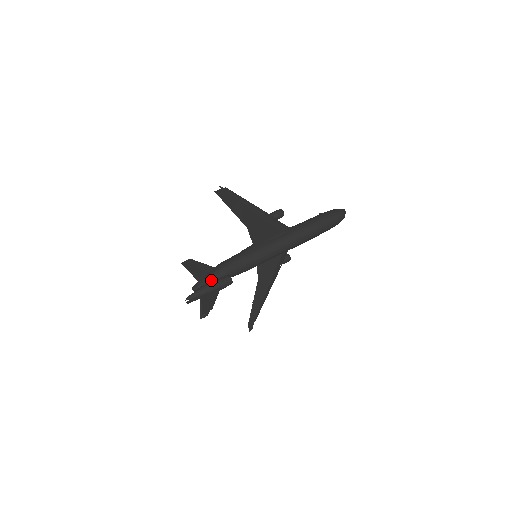
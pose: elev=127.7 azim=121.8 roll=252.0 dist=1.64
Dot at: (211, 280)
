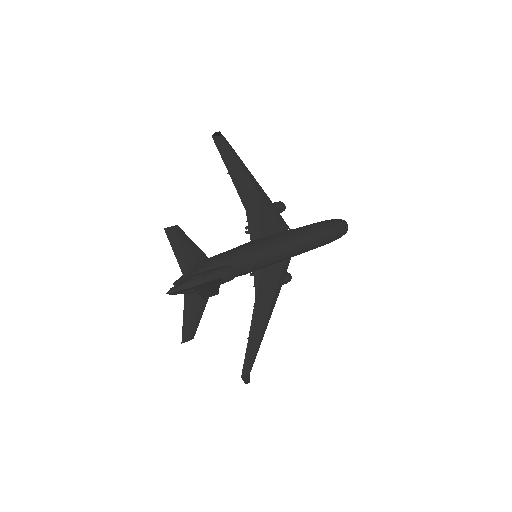
Dot at: occluded
